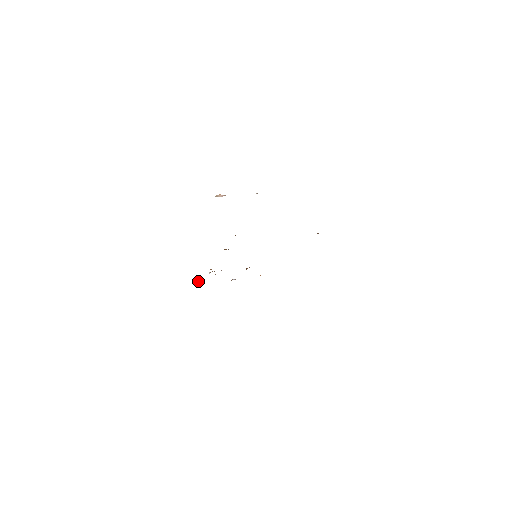
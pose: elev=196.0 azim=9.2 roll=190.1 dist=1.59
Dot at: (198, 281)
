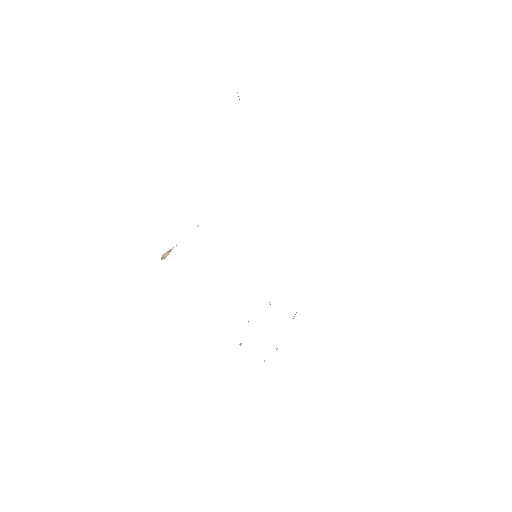
Dot at: occluded
